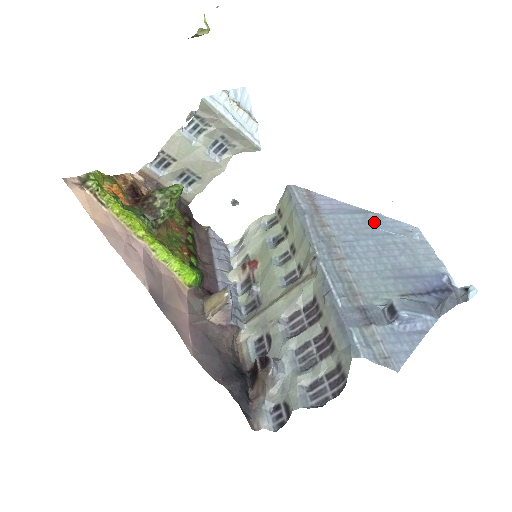
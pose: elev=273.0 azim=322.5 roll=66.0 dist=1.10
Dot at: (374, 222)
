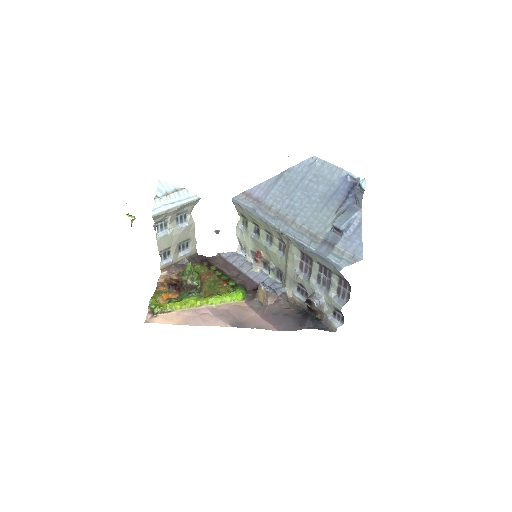
Dot at: (291, 177)
